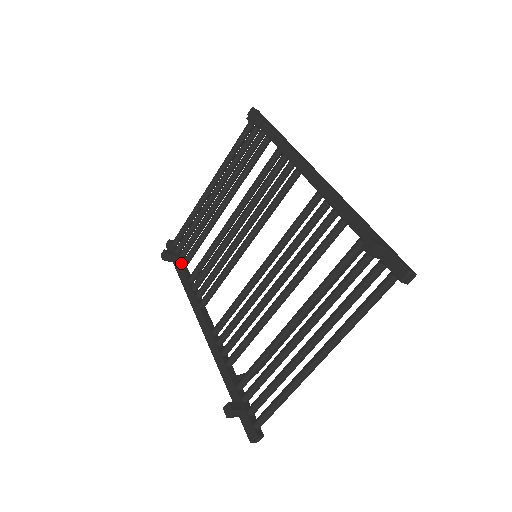
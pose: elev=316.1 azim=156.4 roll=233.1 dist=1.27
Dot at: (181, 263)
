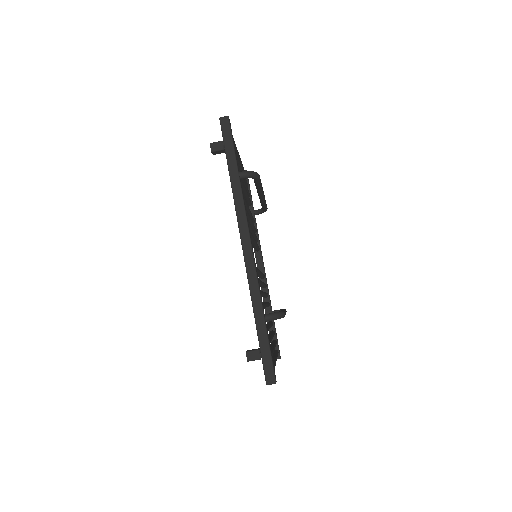
Dot at: occluded
